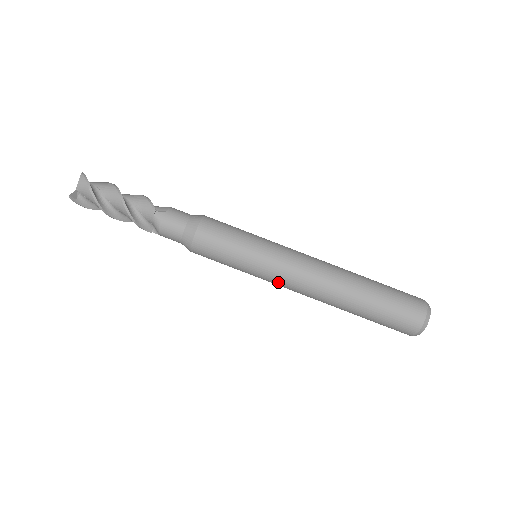
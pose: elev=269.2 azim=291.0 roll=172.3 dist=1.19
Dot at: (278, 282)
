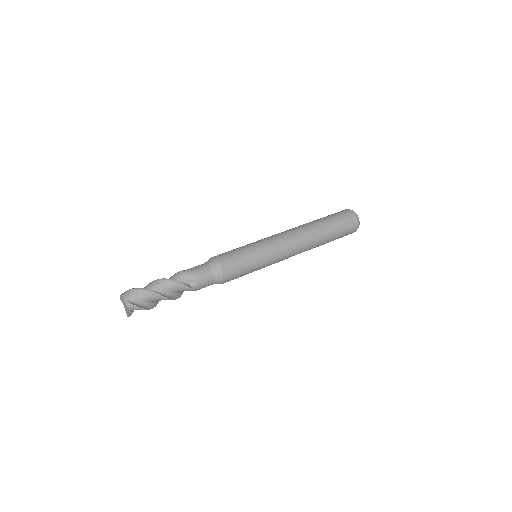
Dot at: (279, 247)
